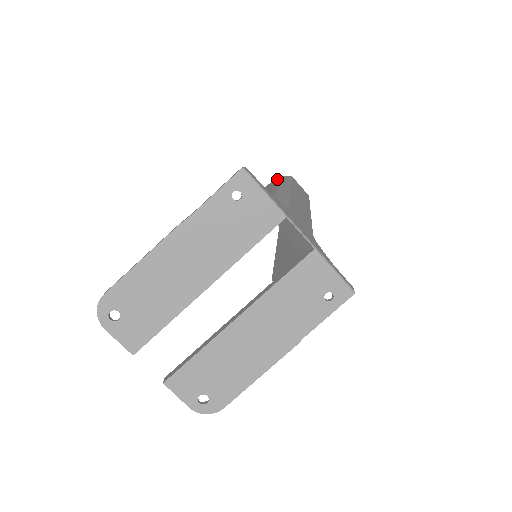
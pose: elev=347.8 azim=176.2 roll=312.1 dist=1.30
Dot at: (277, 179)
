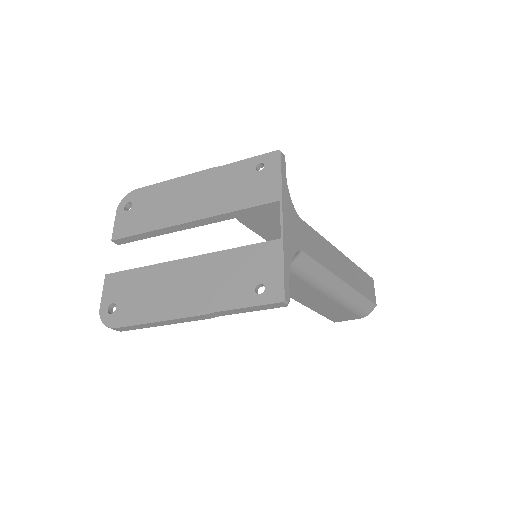
Dot at: occluded
